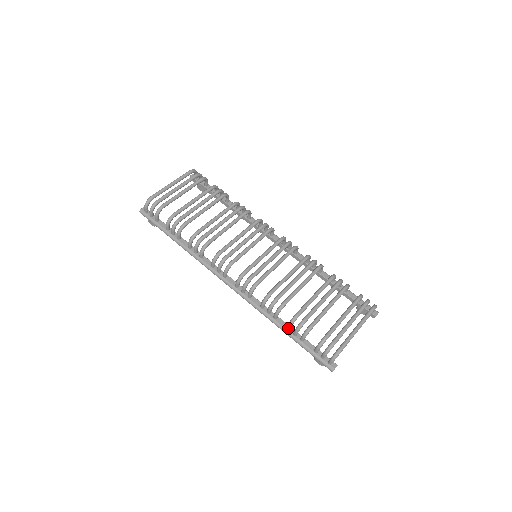
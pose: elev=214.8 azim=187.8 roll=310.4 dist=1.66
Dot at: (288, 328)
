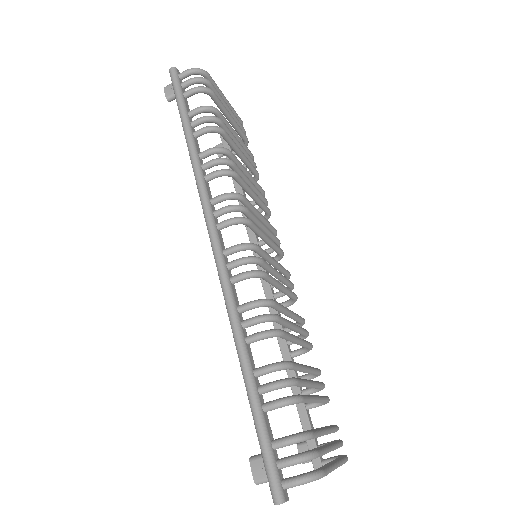
Dot at: (260, 371)
